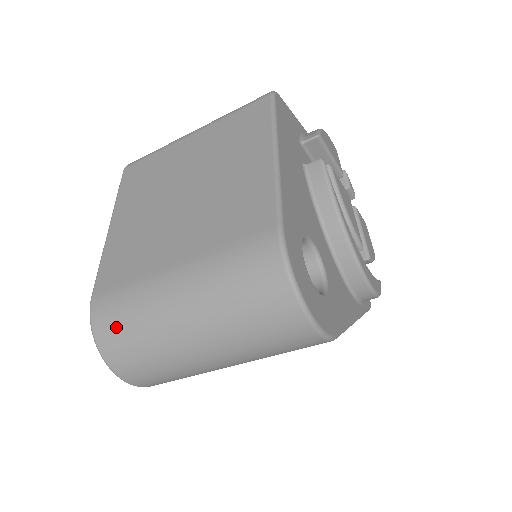
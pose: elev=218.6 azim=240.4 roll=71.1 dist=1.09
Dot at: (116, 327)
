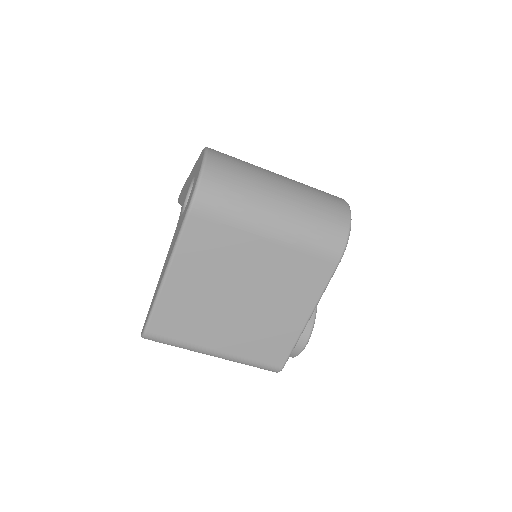
Dot at: (229, 156)
